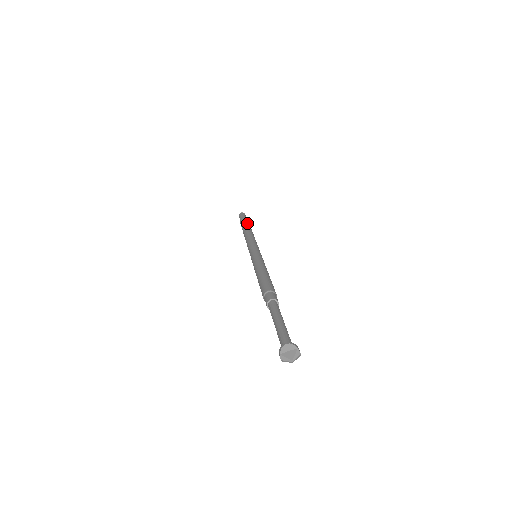
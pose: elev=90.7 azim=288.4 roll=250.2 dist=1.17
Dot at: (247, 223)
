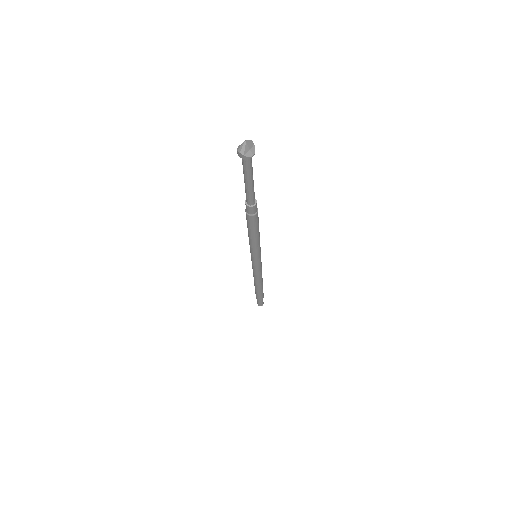
Dot at: occluded
